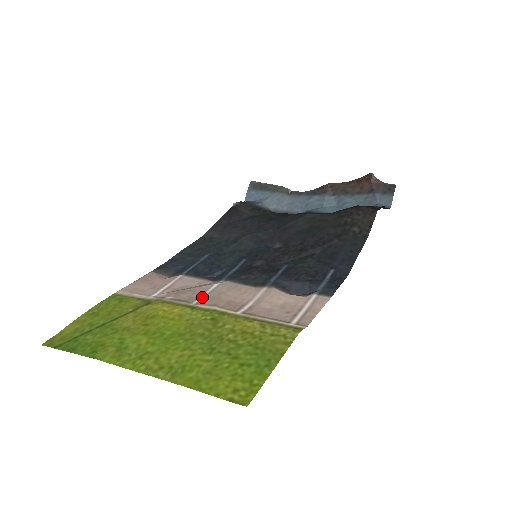
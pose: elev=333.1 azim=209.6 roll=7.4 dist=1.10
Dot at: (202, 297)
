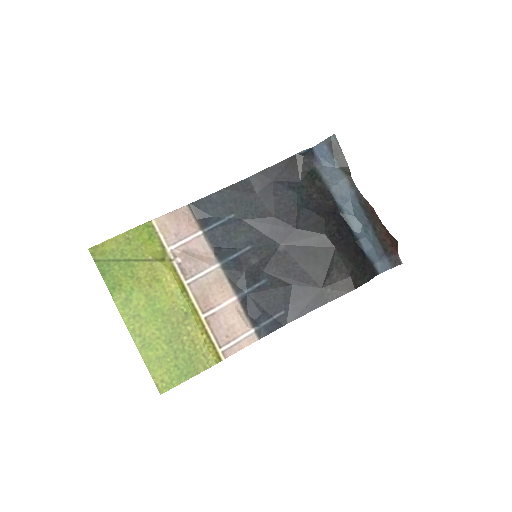
Dot at: (196, 278)
